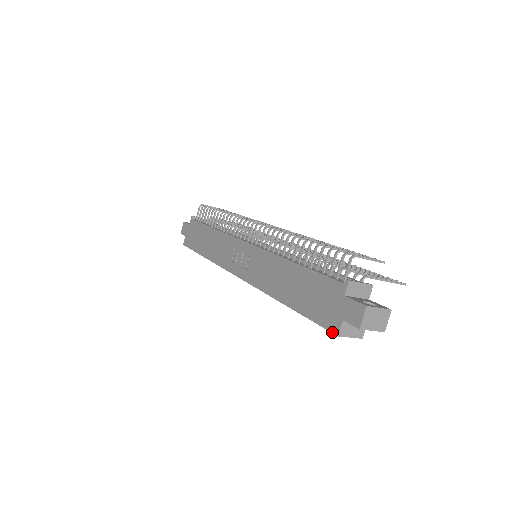
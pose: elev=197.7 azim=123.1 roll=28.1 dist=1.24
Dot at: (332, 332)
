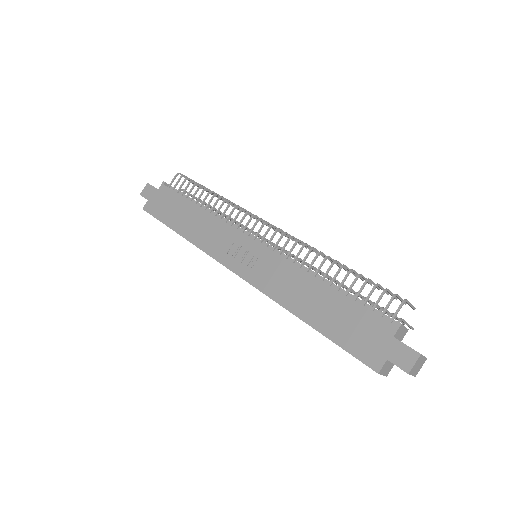
Dot at: (371, 368)
